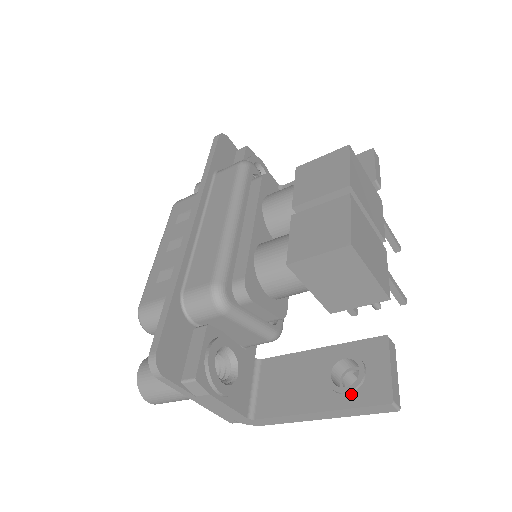
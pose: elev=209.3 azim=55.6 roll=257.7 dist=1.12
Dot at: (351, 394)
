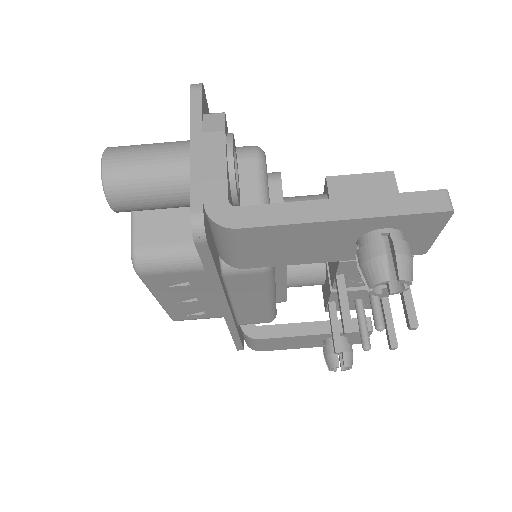
Dot at: occluded
